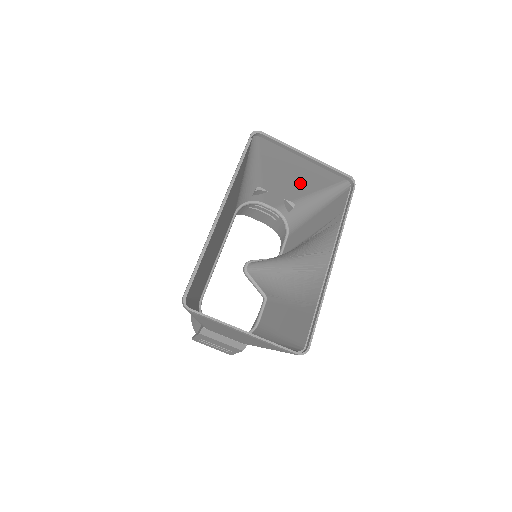
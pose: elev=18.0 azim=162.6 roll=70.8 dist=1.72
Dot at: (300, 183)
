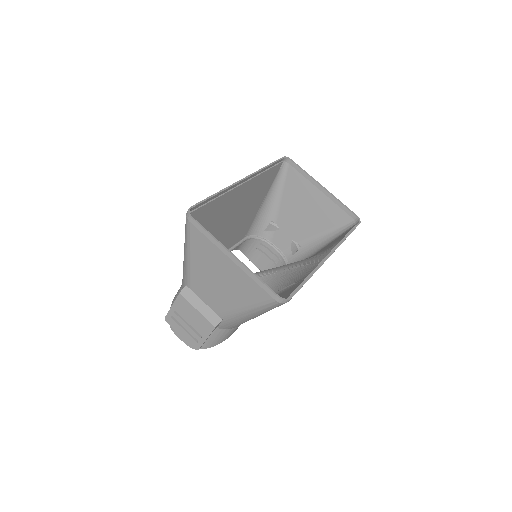
Dot at: (311, 220)
